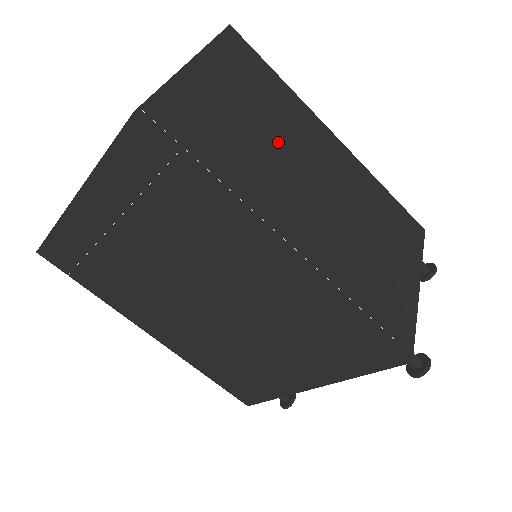
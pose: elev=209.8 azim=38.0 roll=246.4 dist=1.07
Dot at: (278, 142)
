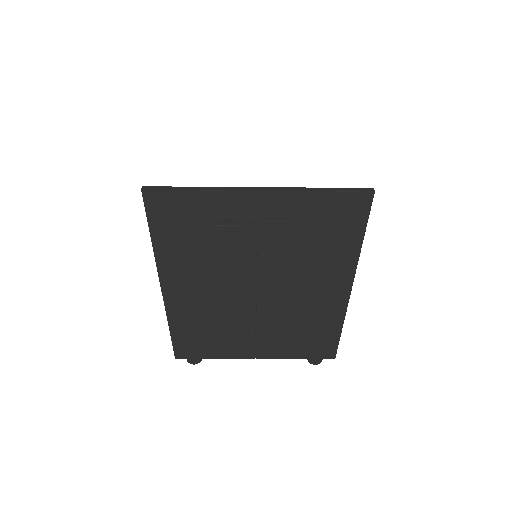
Dot at: occluded
